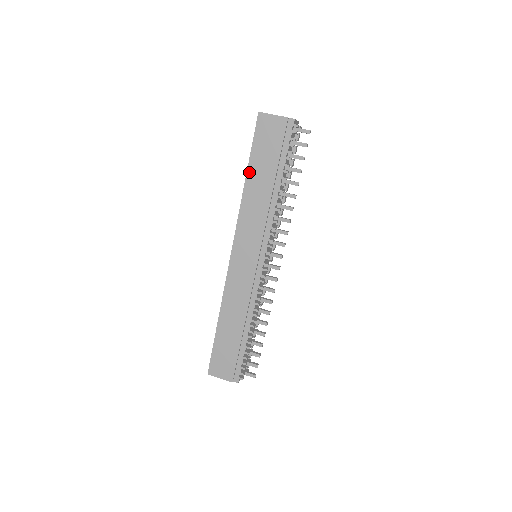
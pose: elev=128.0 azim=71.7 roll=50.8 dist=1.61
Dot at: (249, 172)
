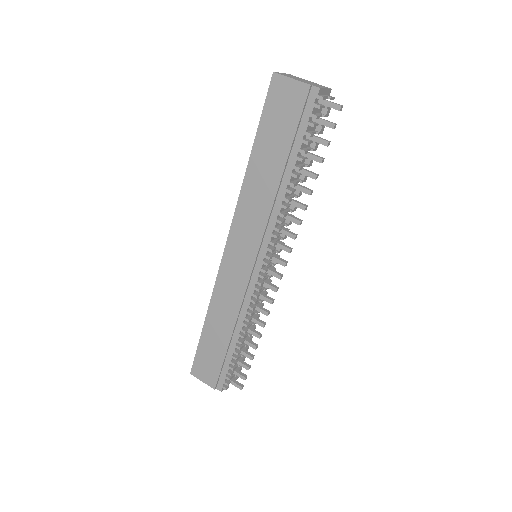
Dot at: (254, 152)
